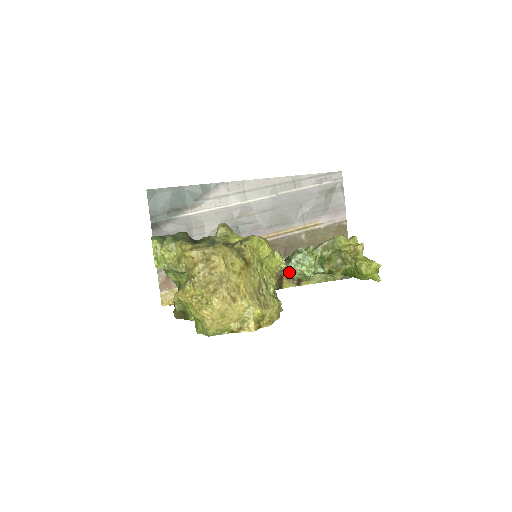
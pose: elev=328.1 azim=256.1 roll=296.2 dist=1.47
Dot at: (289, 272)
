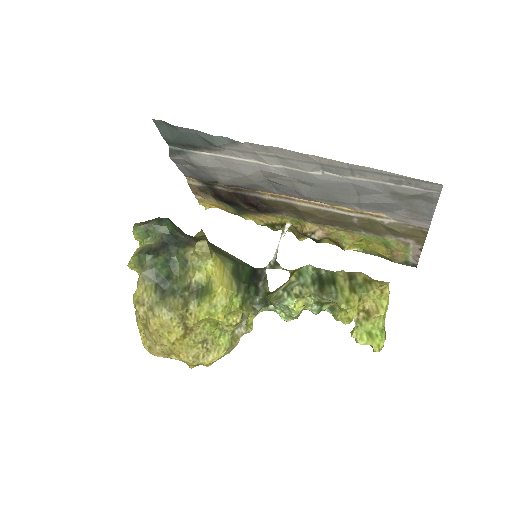
Dot at: (266, 309)
